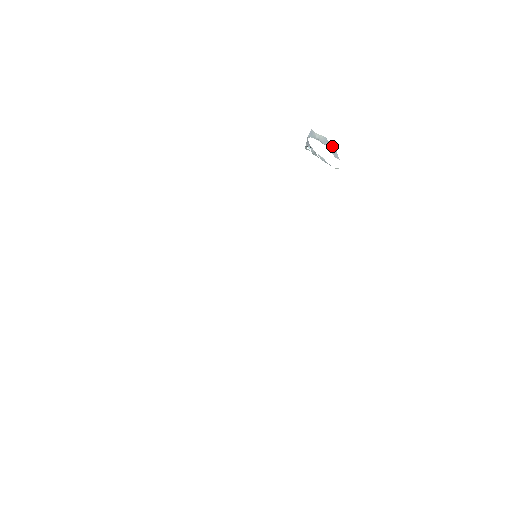
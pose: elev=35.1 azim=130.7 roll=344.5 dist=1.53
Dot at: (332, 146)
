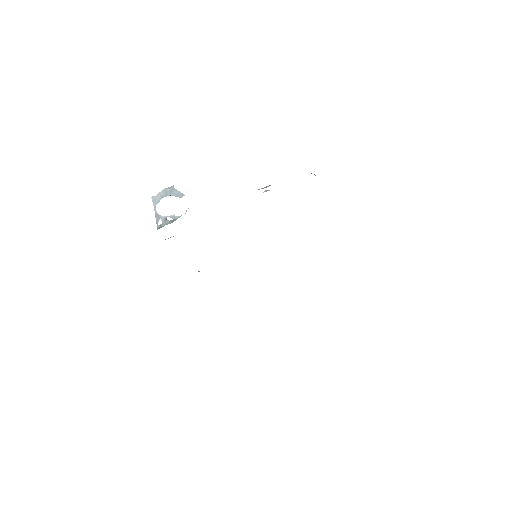
Dot at: (172, 190)
